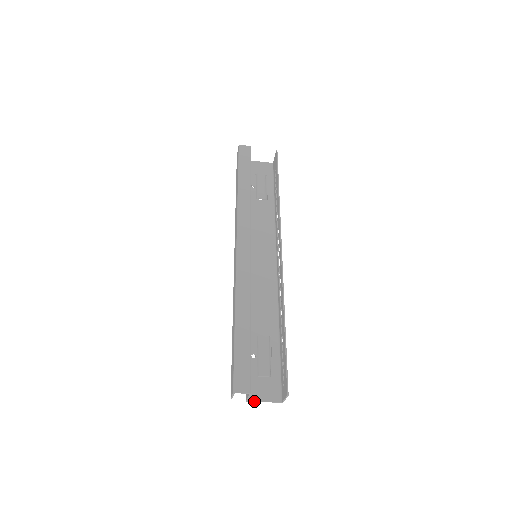
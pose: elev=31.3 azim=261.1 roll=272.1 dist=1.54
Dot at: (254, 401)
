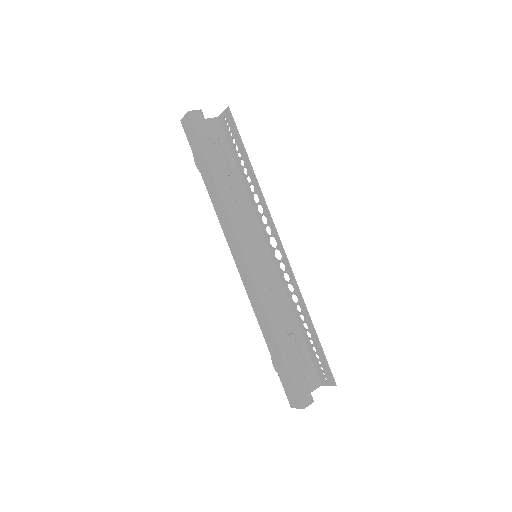
Dot at: occluded
